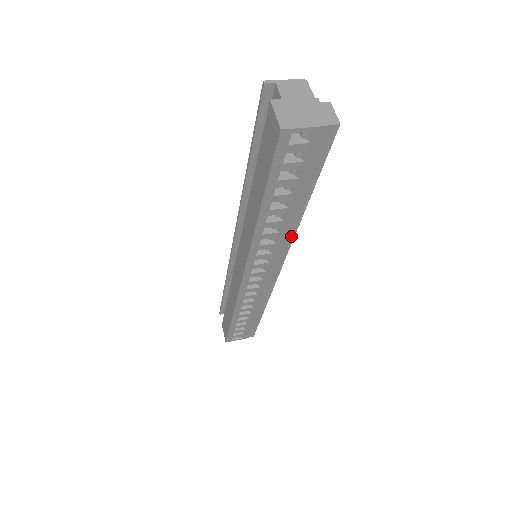
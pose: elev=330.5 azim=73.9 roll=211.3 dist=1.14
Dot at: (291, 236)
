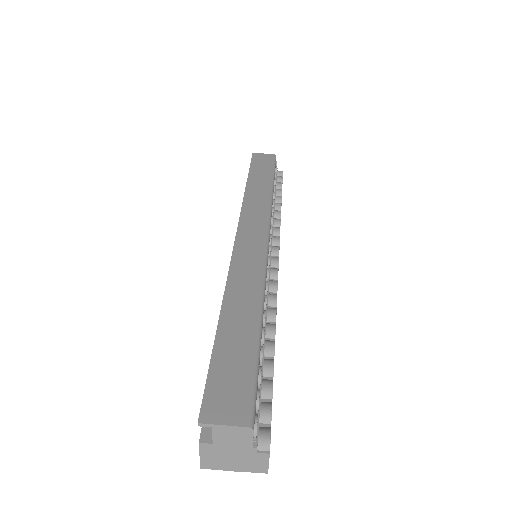
Dot at: occluded
